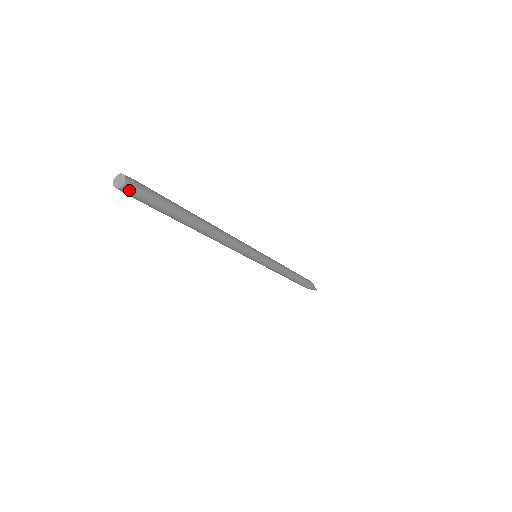
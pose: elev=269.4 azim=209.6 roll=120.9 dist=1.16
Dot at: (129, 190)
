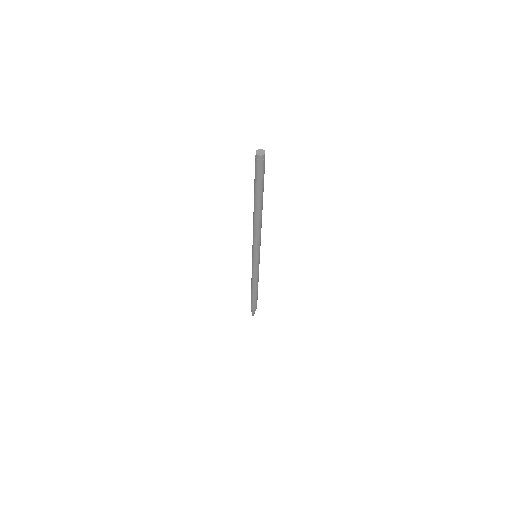
Dot at: (260, 160)
